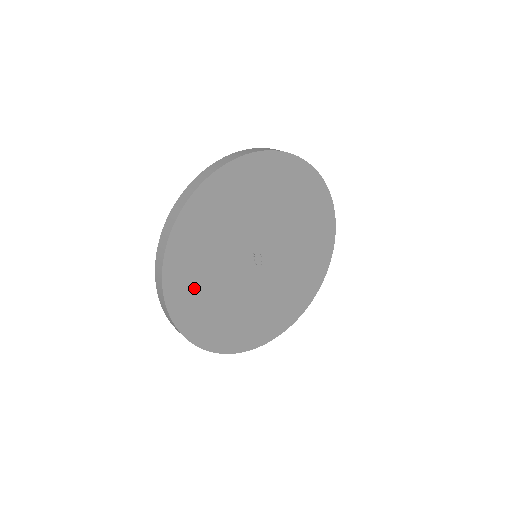
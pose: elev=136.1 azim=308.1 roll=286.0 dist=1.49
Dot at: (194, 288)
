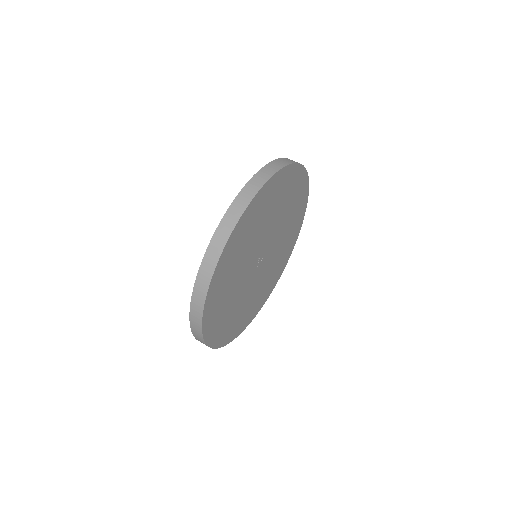
Dot at: (221, 298)
